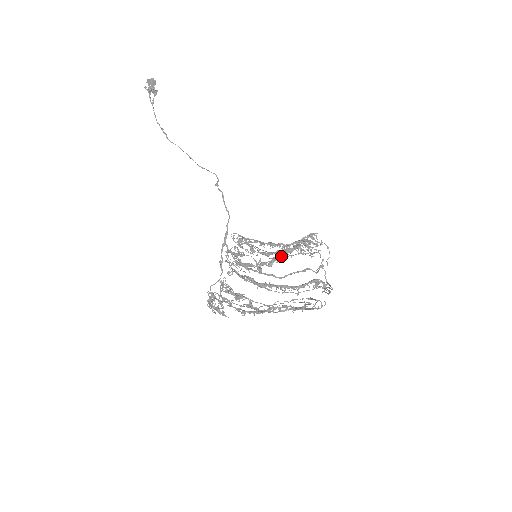
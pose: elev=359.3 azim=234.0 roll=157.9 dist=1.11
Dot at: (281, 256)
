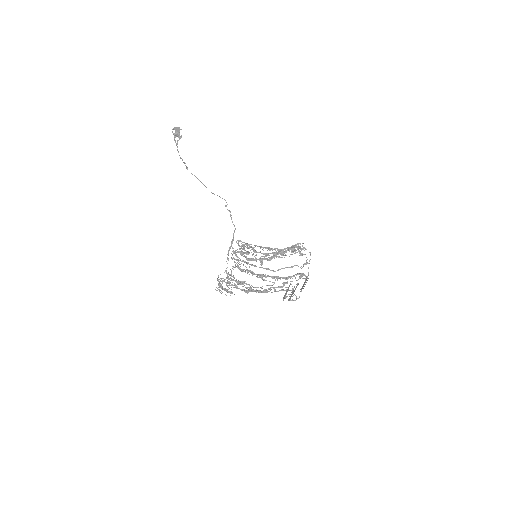
Dot at: (278, 254)
